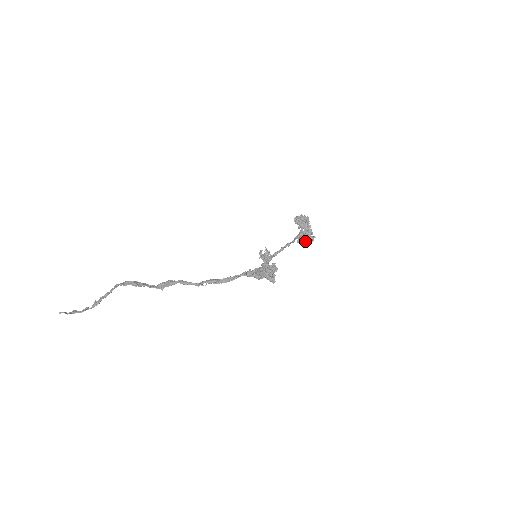
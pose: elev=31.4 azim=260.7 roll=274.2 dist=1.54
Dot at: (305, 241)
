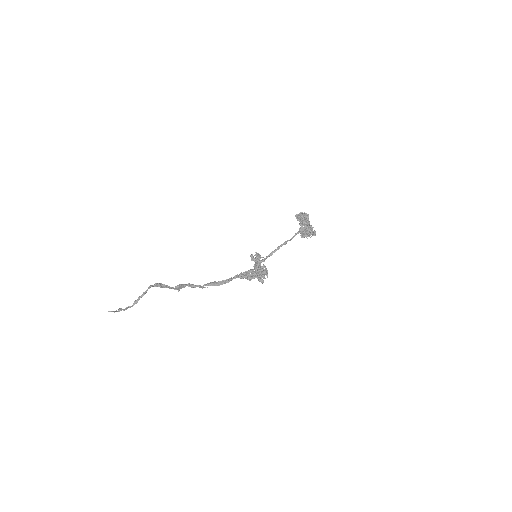
Dot at: (308, 235)
